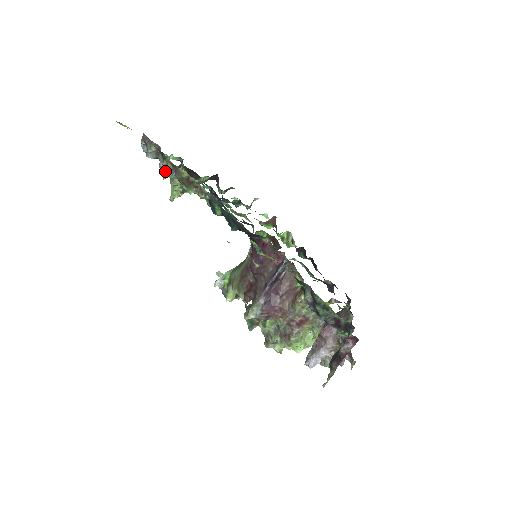
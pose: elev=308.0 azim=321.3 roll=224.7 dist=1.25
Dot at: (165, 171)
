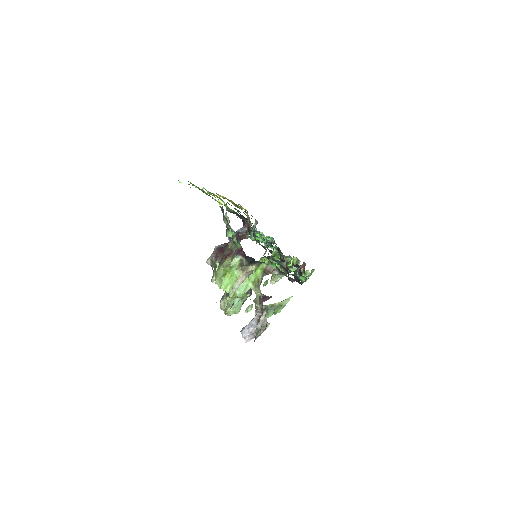
Dot at: occluded
